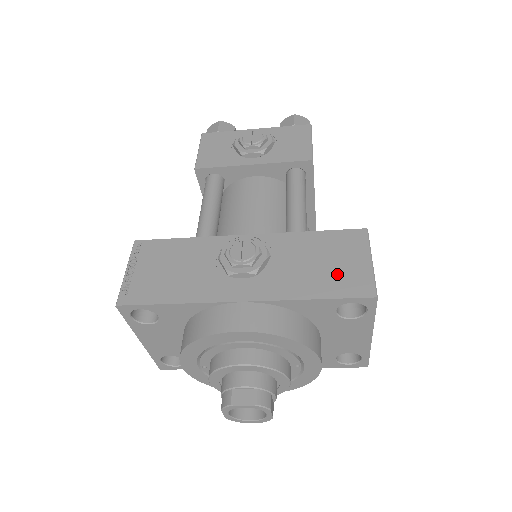
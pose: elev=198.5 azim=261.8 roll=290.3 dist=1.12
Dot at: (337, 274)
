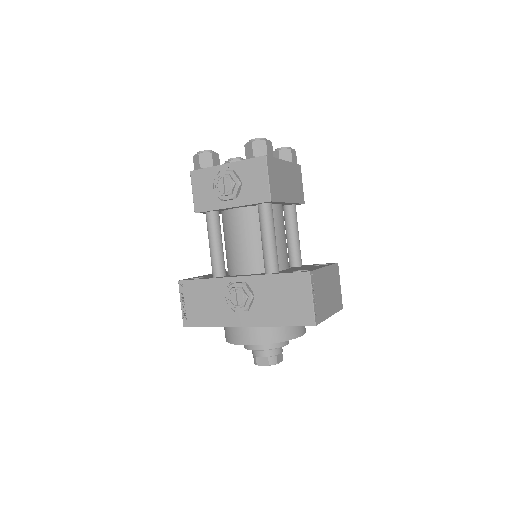
Dot at: (293, 309)
